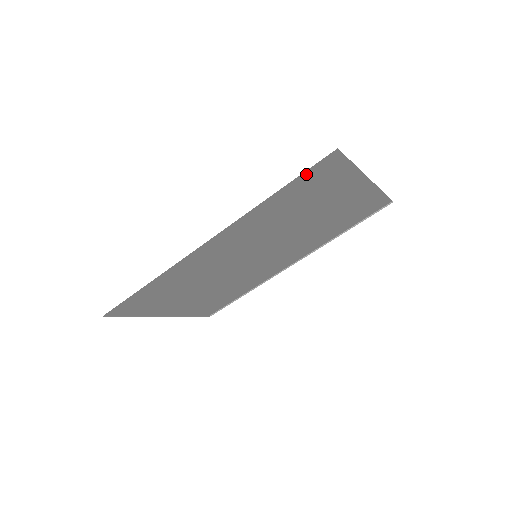
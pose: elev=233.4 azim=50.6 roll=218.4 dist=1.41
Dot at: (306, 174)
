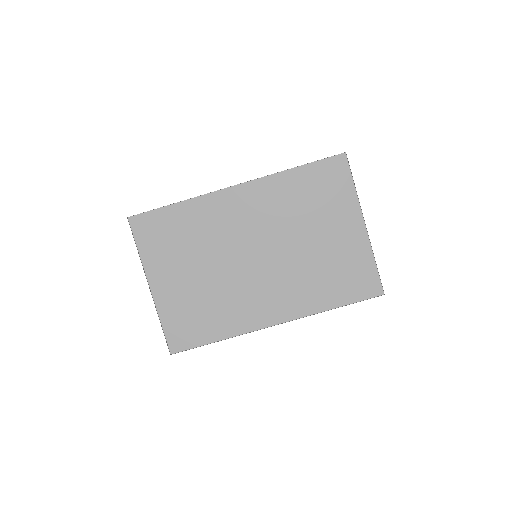
Dot at: (321, 164)
